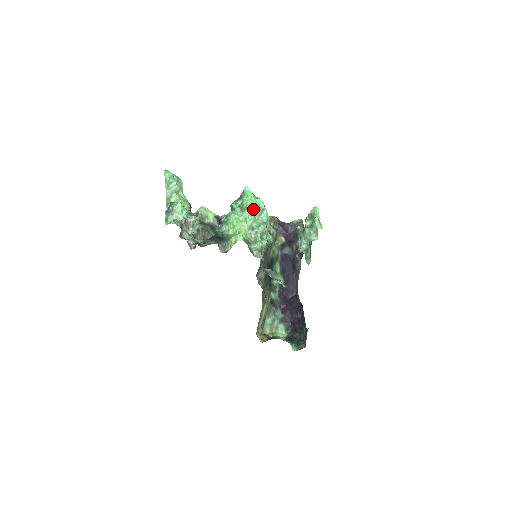
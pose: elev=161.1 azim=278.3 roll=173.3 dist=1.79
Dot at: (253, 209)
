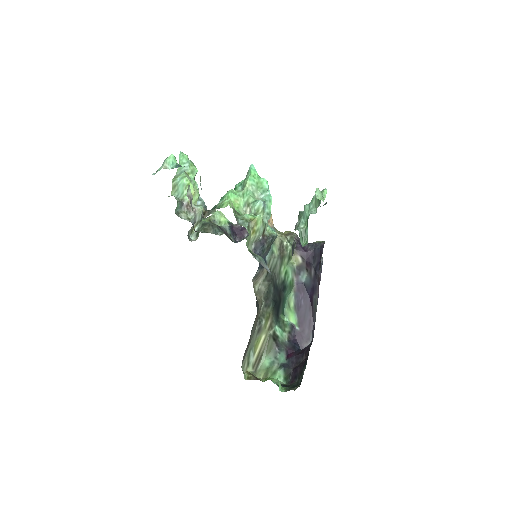
Dot at: (253, 185)
